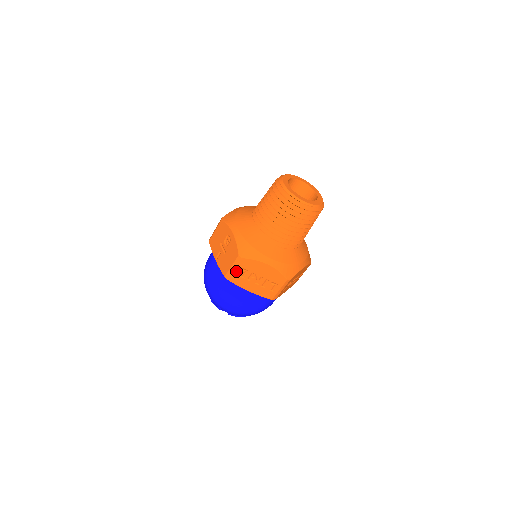
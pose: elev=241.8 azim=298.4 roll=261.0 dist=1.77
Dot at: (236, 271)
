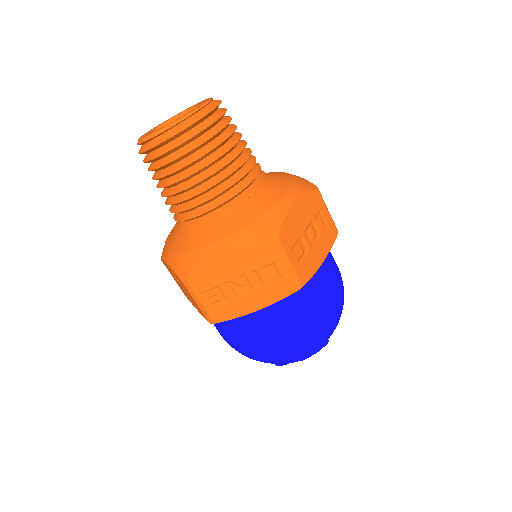
Dot at: (206, 303)
